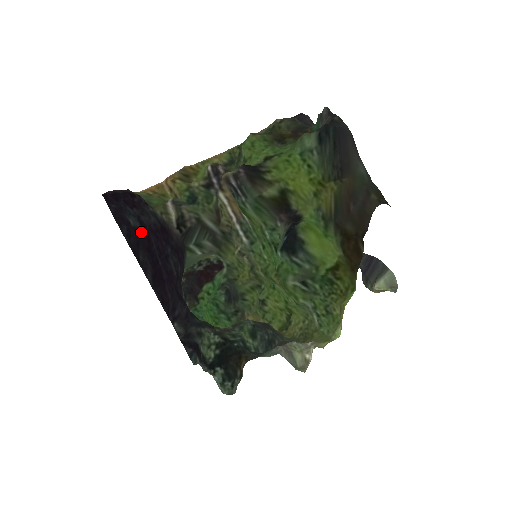
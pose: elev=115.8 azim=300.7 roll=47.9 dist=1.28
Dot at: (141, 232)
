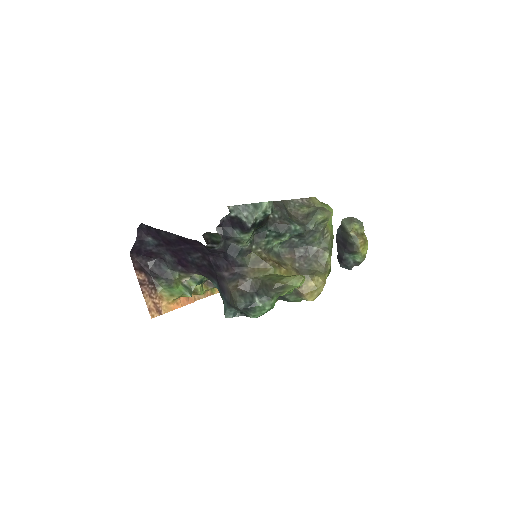
Dot at: (159, 241)
